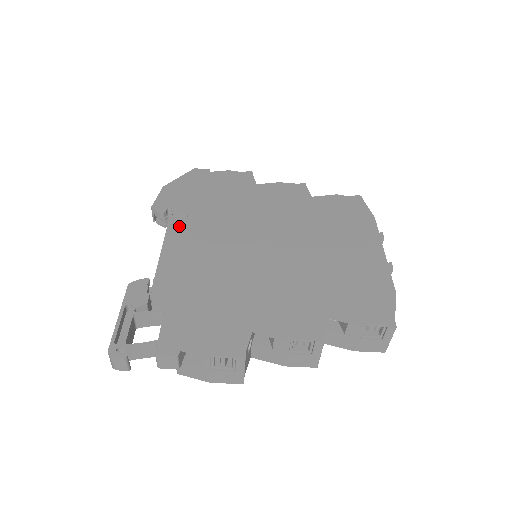
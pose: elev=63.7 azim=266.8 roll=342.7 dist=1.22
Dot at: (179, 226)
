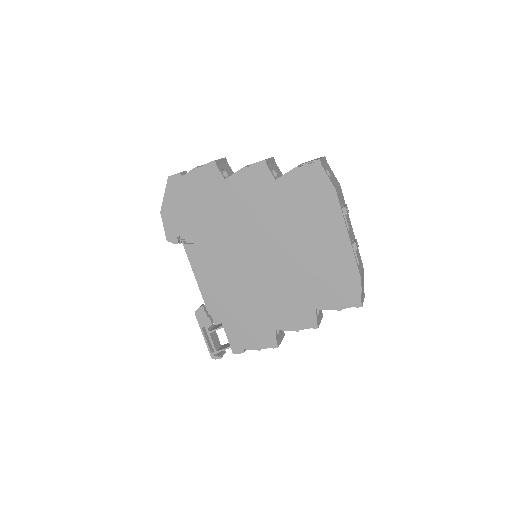
Dot at: (194, 254)
